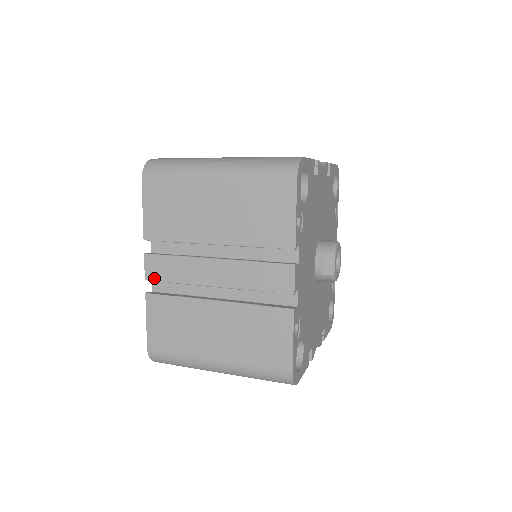
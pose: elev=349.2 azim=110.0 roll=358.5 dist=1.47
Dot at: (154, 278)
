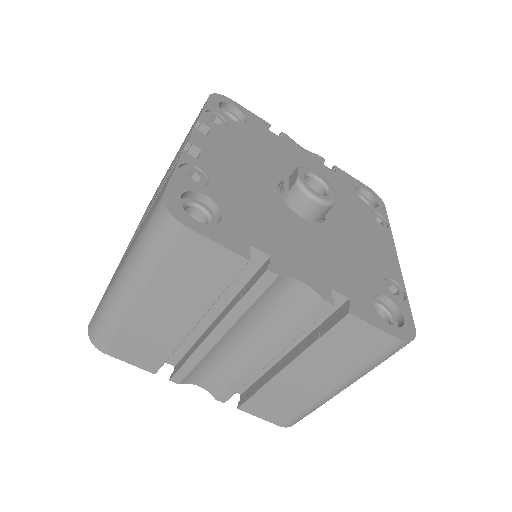
Dot at: occluded
